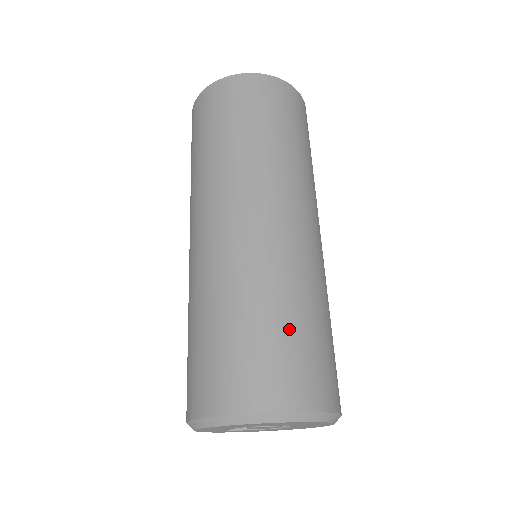
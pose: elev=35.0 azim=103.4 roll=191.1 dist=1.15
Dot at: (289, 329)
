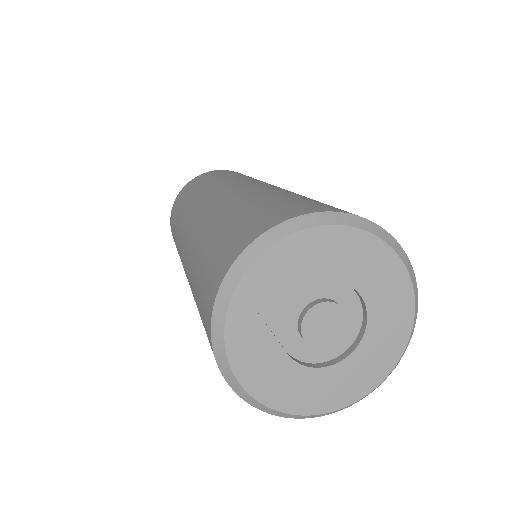
Dot at: occluded
